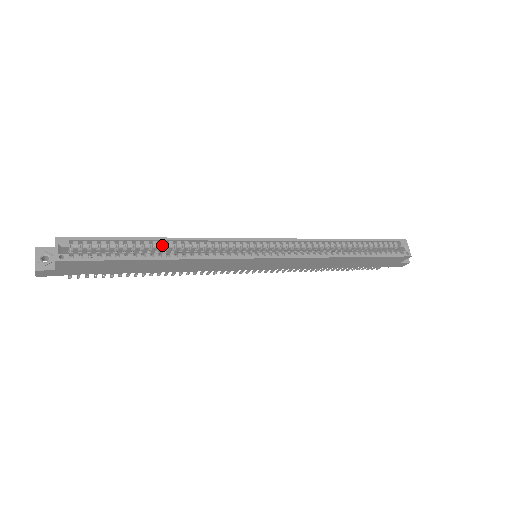
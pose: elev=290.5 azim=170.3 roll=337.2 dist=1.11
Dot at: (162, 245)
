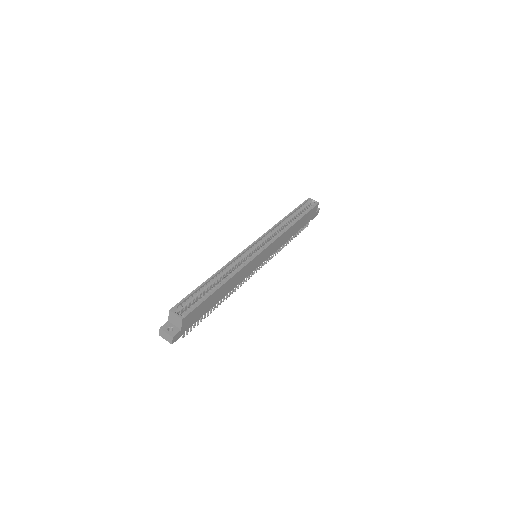
Dot at: (216, 279)
